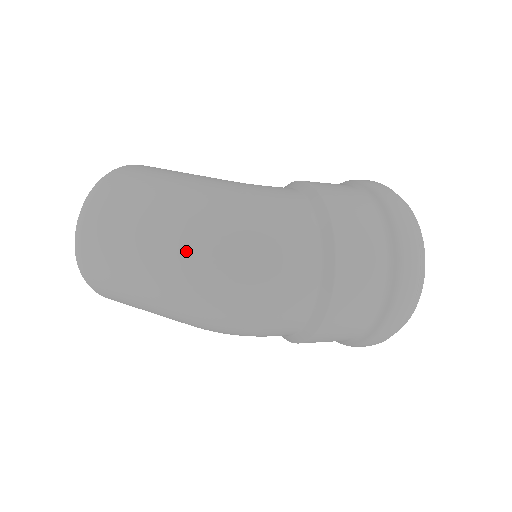
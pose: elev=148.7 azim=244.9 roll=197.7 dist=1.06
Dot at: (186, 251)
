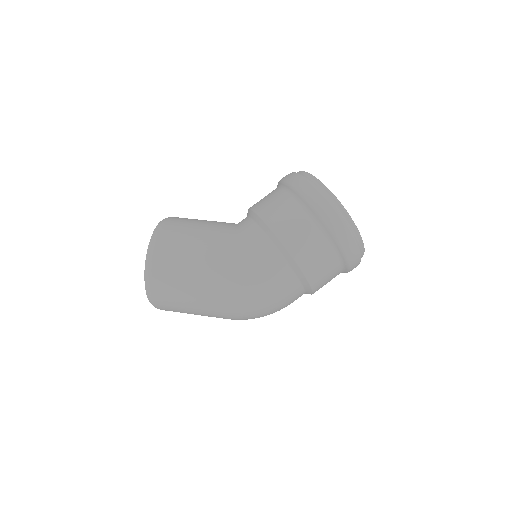
Dot at: (229, 316)
